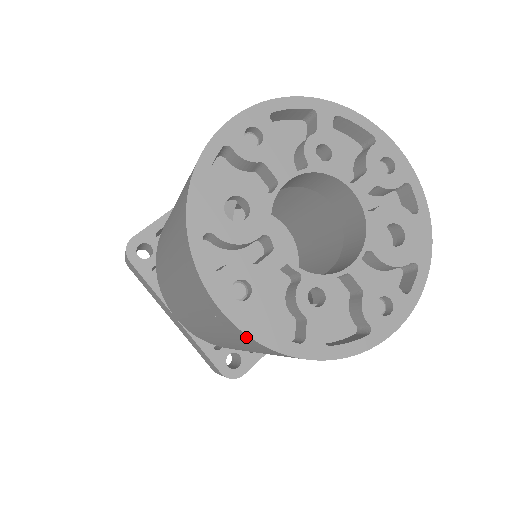
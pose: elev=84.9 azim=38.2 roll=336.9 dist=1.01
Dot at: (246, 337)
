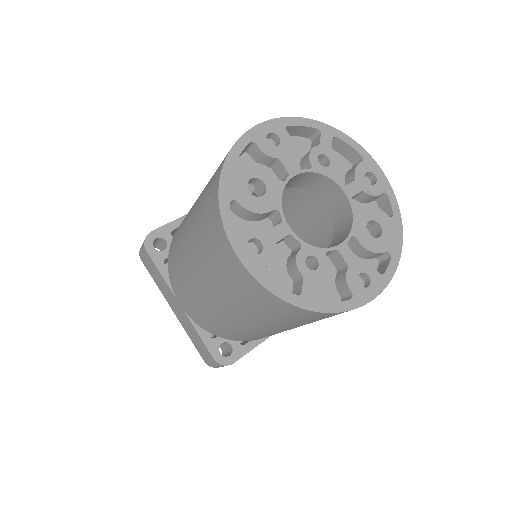
Dot at: (255, 285)
